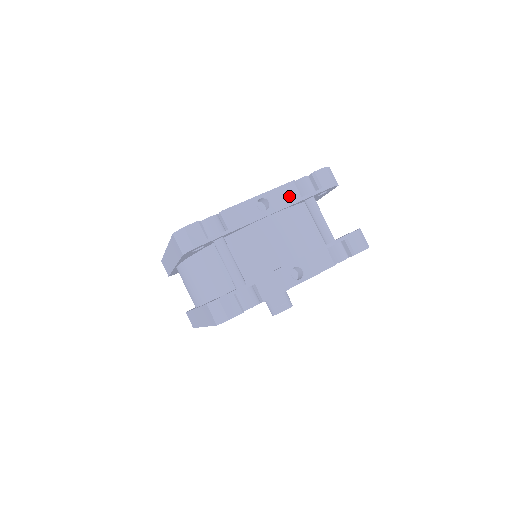
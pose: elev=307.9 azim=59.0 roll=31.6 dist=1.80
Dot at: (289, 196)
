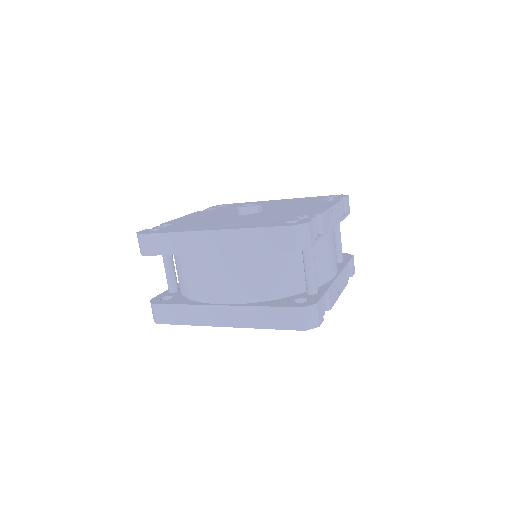
Dot at: (339, 214)
